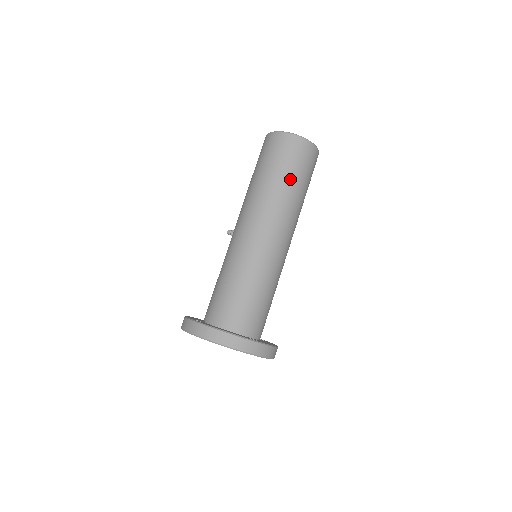
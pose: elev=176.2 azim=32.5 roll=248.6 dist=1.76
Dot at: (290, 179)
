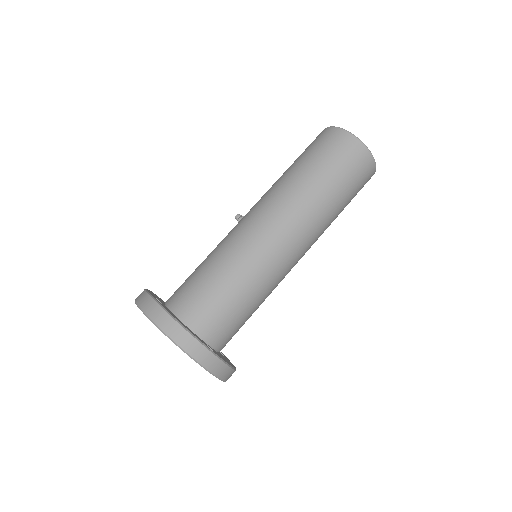
Dot at: (332, 185)
